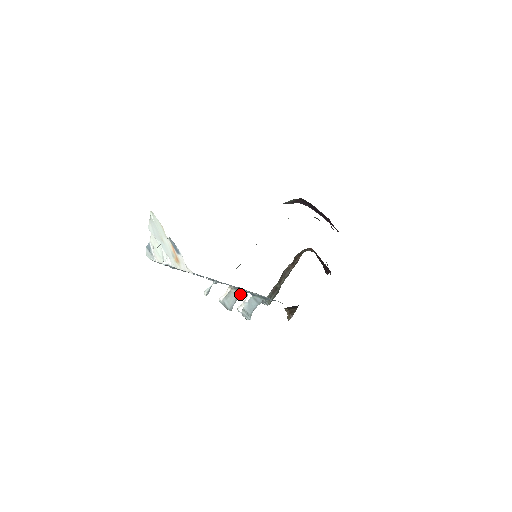
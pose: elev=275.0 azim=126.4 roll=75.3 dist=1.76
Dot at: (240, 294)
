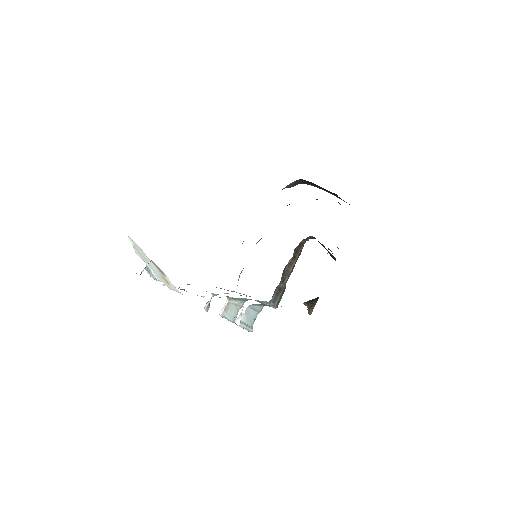
Dot at: (241, 303)
